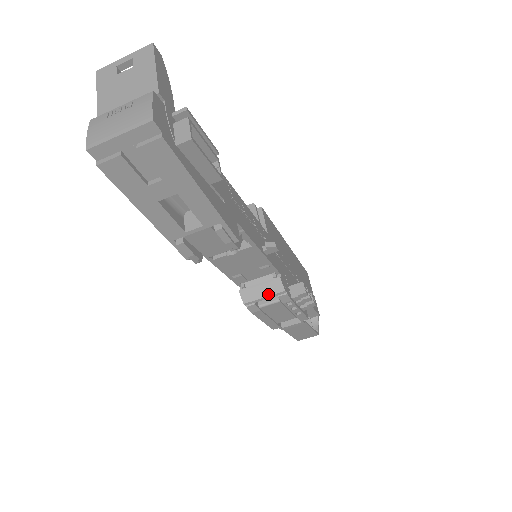
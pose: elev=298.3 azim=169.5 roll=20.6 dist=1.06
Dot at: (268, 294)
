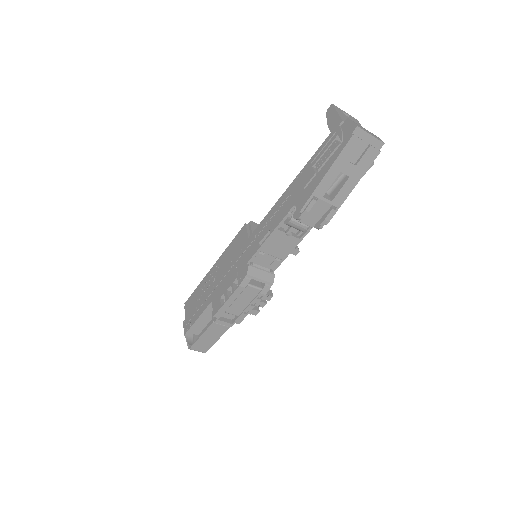
Dot at: (264, 279)
